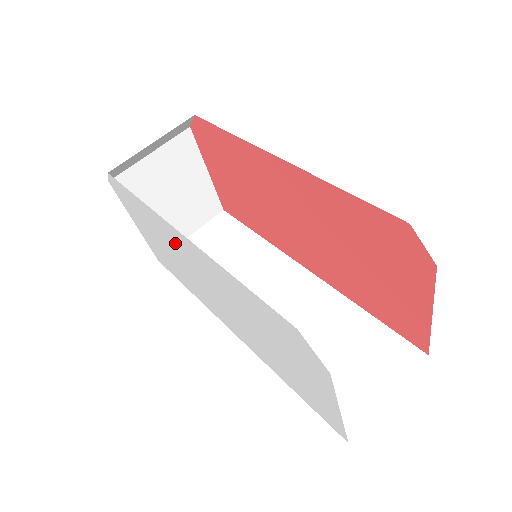
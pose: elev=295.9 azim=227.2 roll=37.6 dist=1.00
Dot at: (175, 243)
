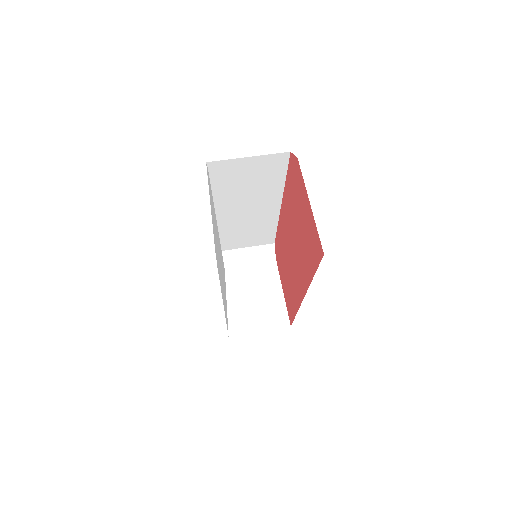
Dot at: occluded
